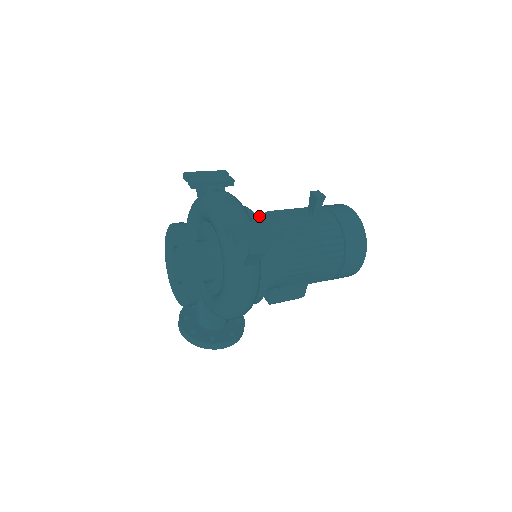
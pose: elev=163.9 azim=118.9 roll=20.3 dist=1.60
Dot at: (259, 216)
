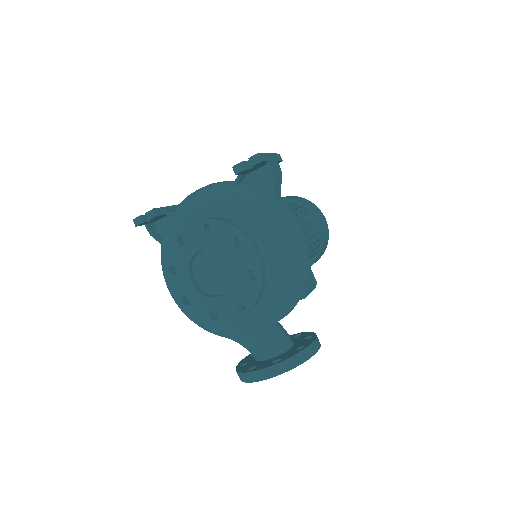
Dot at: occluded
